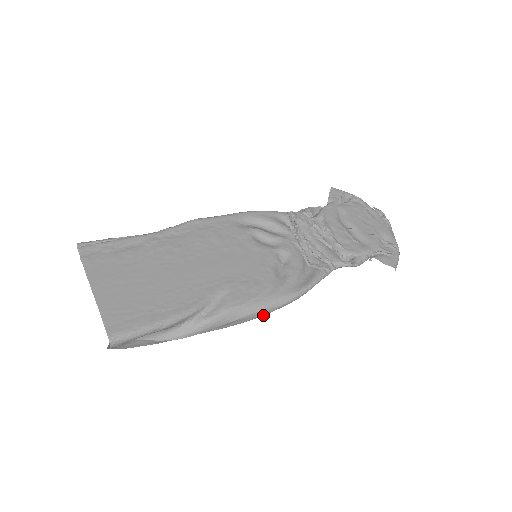
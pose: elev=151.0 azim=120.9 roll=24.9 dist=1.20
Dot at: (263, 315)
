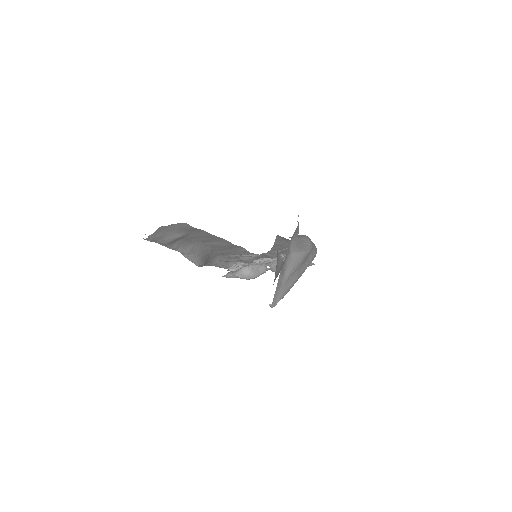
Dot at: occluded
